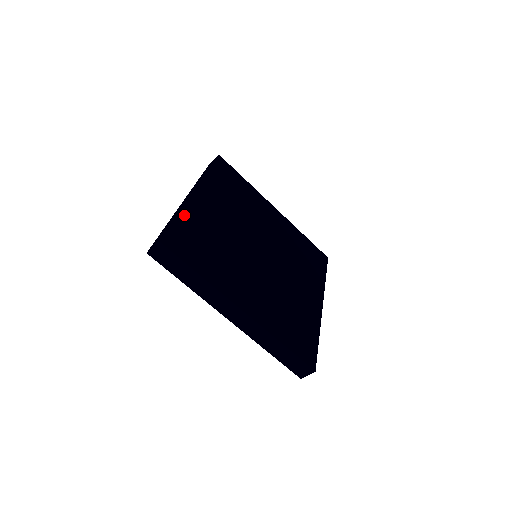
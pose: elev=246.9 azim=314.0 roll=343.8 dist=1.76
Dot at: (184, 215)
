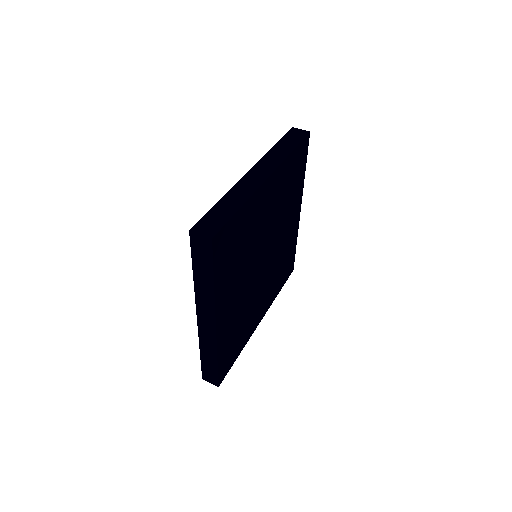
Dot at: (246, 207)
